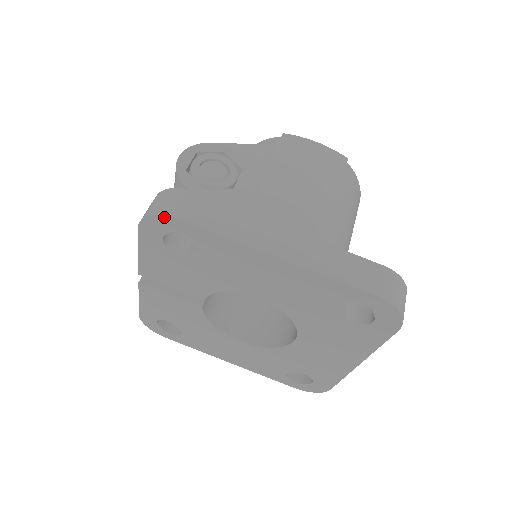
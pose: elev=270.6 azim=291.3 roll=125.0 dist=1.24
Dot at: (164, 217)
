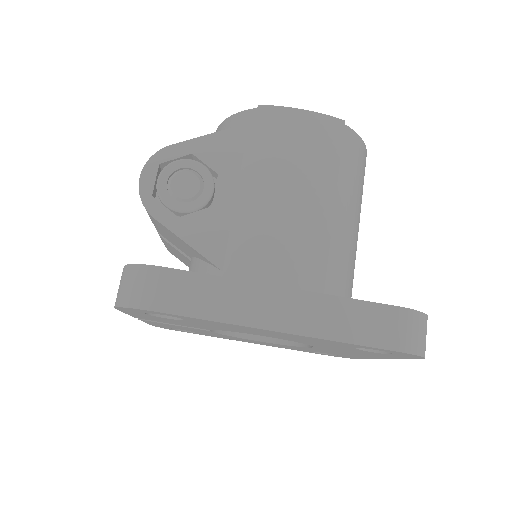
Dot at: (138, 309)
